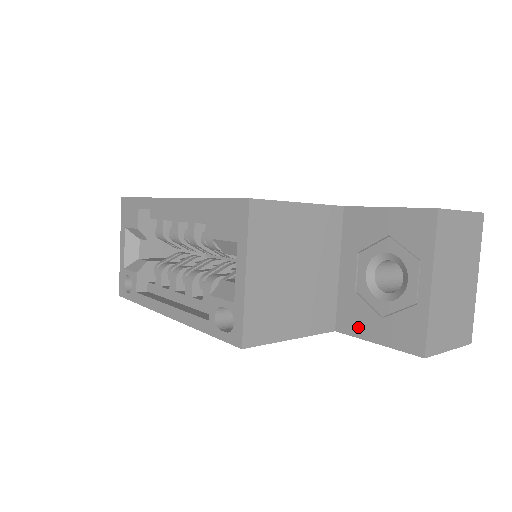
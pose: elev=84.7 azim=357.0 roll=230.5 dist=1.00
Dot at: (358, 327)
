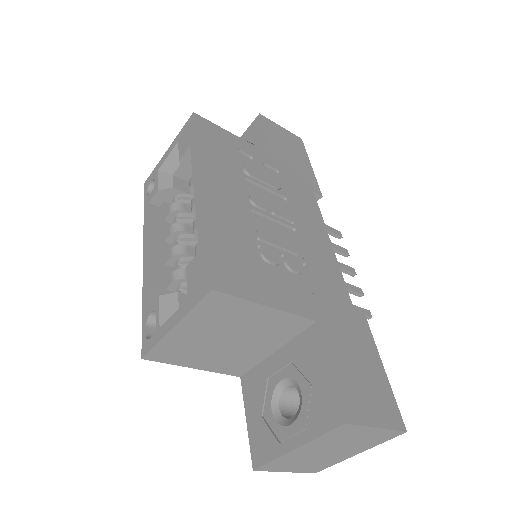
Dot at: (249, 397)
